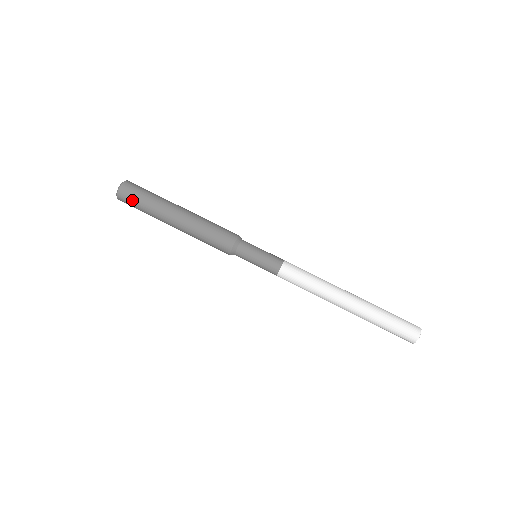
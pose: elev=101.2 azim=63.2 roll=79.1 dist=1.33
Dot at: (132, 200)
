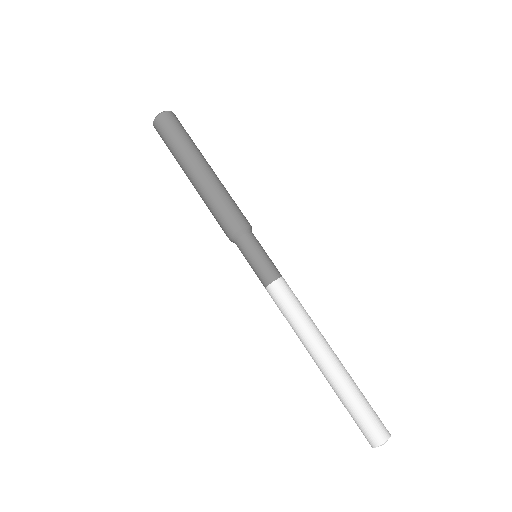
Dot at: (163, 136)
